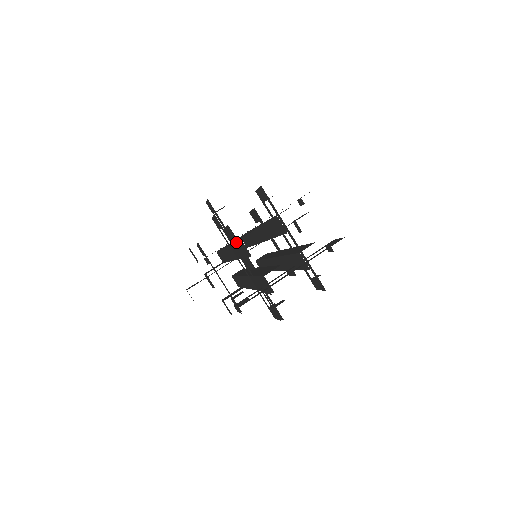
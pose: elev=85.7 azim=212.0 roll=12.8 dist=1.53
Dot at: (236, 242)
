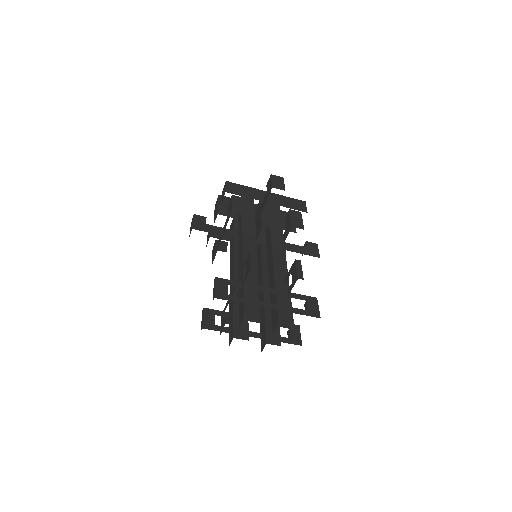
Dot at: (243, 295)
